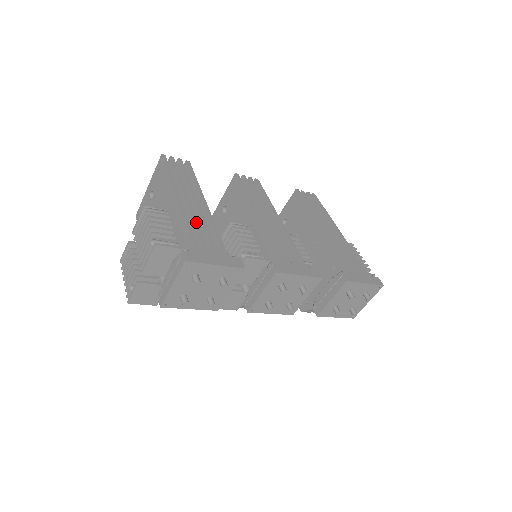
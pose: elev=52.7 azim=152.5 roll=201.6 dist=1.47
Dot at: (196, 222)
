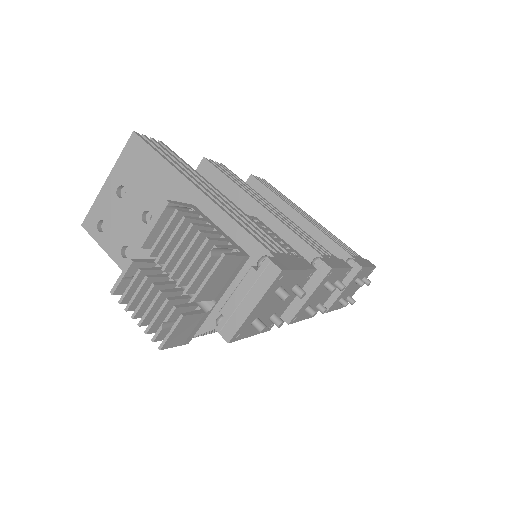
Dot at: (240, 218)
